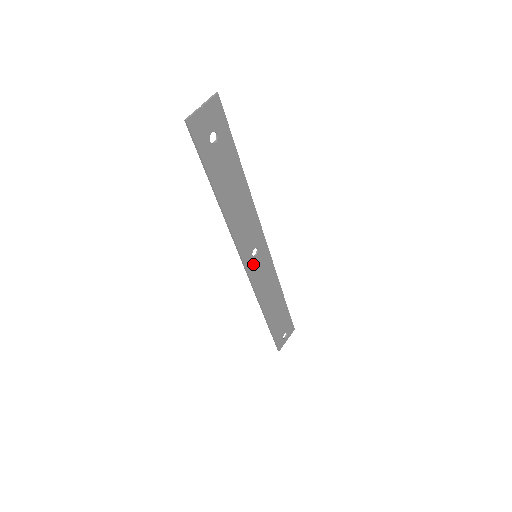
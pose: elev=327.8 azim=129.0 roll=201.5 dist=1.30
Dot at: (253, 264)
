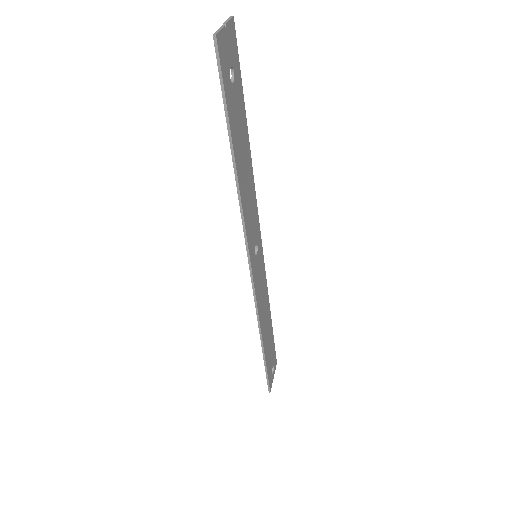
Dot at: (255, 266)
